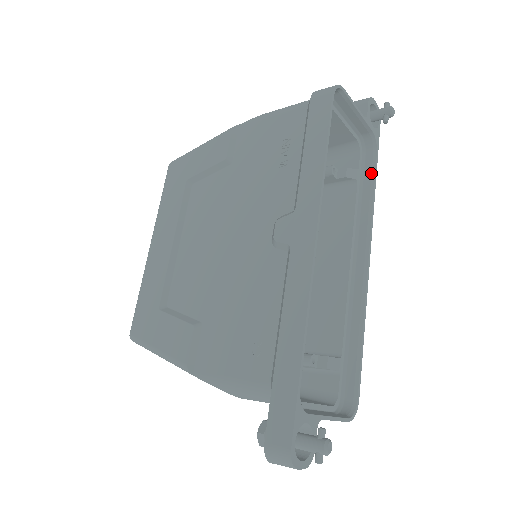
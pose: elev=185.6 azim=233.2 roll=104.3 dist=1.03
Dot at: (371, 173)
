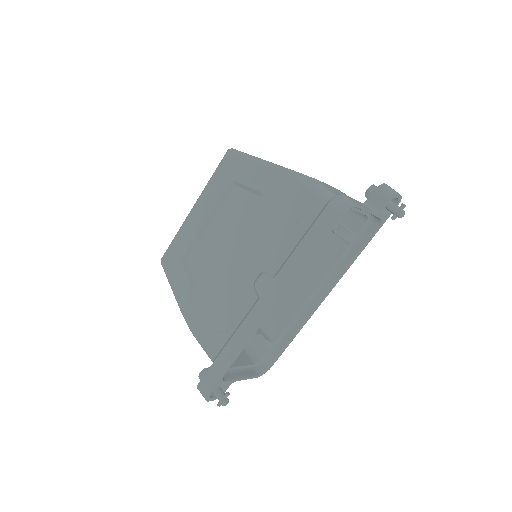
Dot at: (363, 244)
